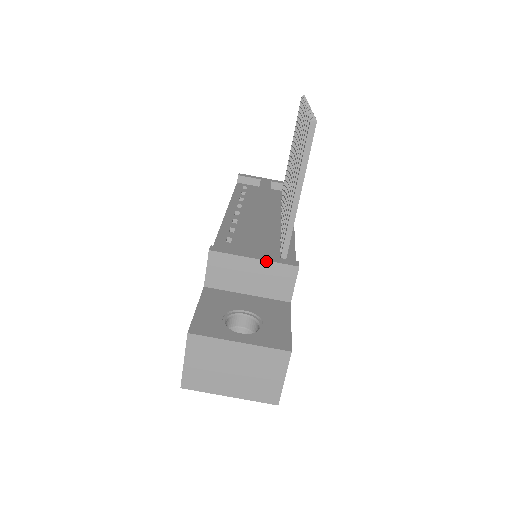
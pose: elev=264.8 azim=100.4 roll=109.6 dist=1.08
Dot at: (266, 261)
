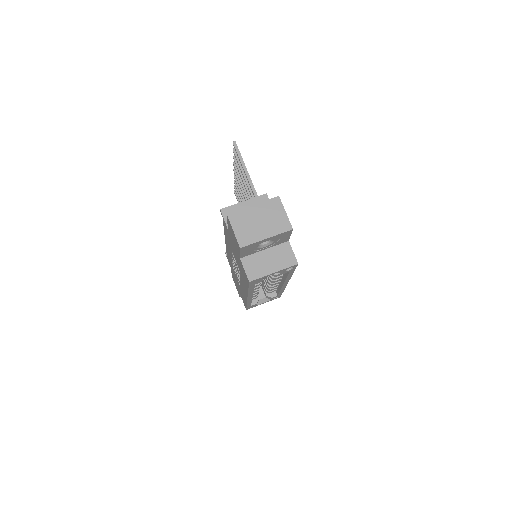
Dot at: (250, 199)
